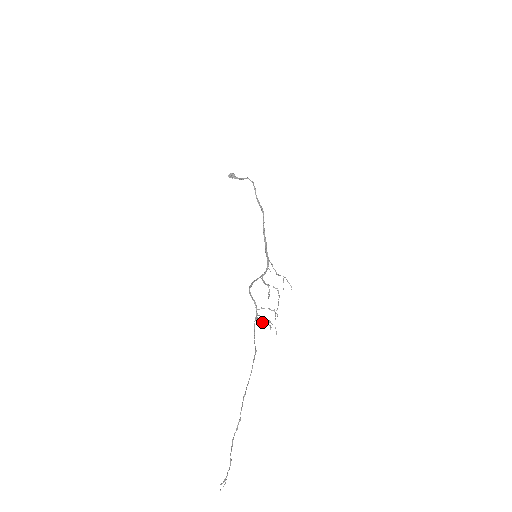
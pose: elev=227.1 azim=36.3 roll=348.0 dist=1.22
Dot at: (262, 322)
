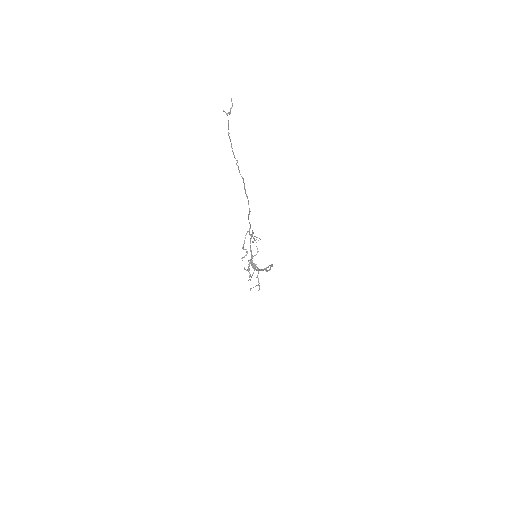
Dot at: (243, 245)
